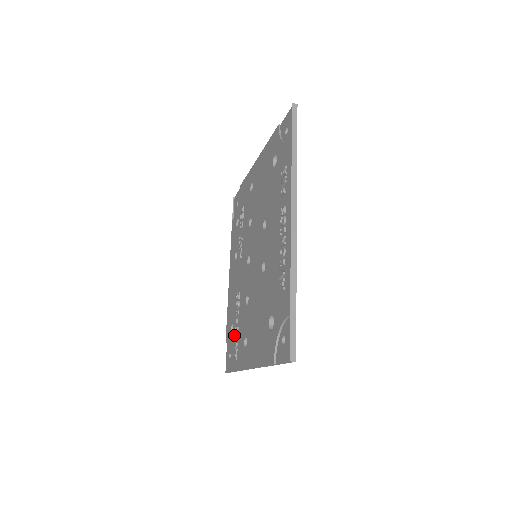
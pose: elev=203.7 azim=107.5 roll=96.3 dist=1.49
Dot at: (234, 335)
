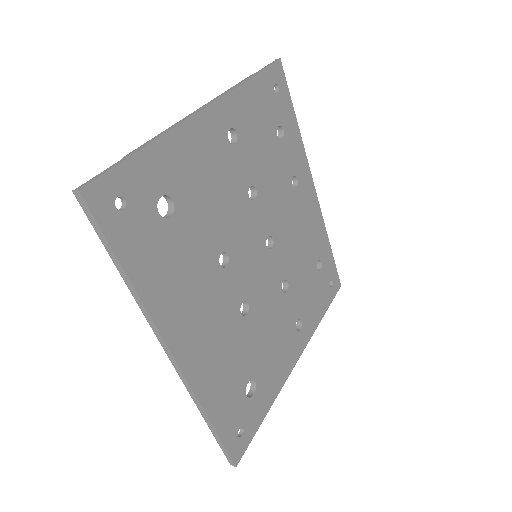
Dot at: occluded
